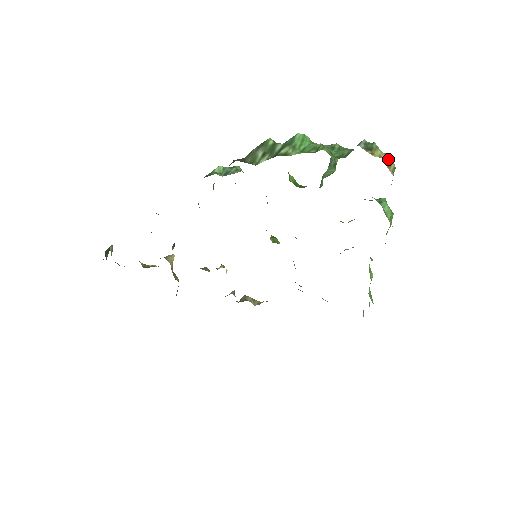
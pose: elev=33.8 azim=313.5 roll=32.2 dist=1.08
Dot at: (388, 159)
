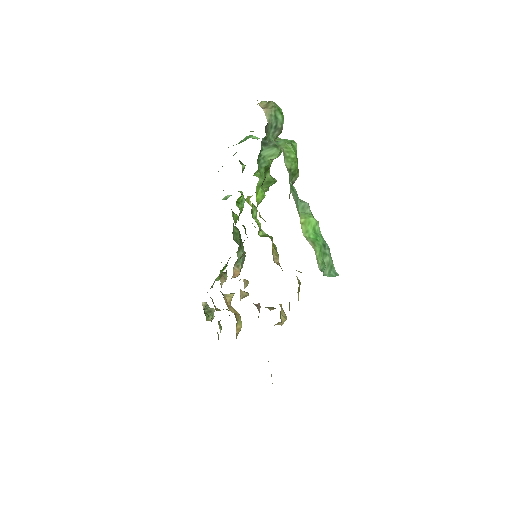
Dot at: (267, 103)
